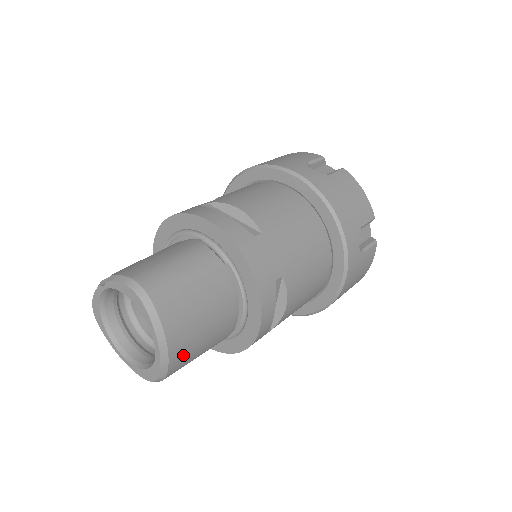
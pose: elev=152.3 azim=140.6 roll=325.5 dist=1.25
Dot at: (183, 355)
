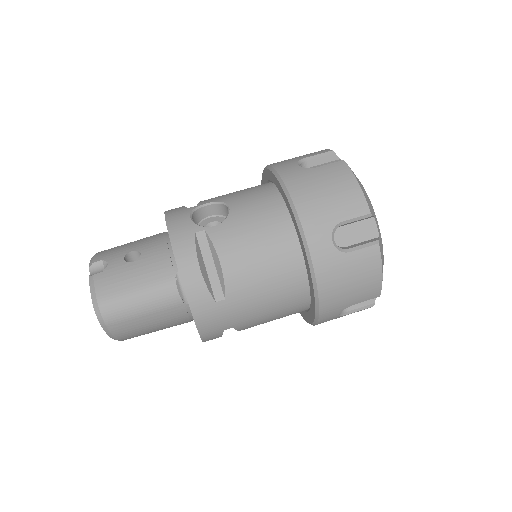
Dot at: occluded
